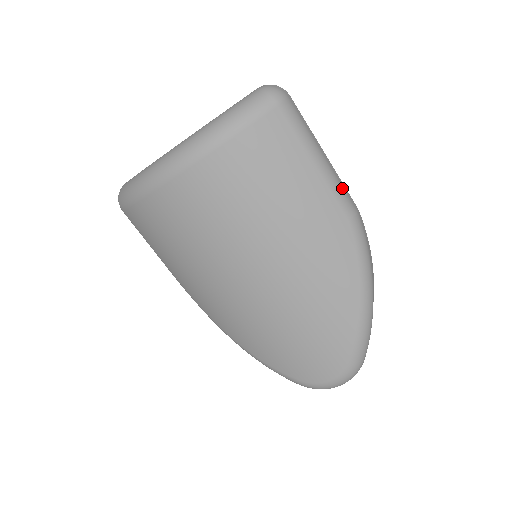
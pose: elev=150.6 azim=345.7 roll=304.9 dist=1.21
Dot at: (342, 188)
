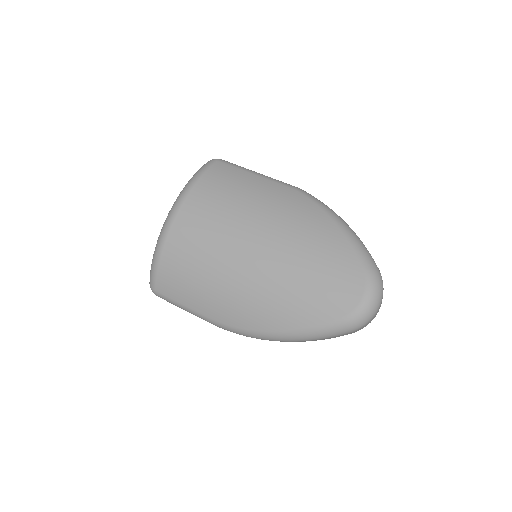
Dot at: (281, 181)
